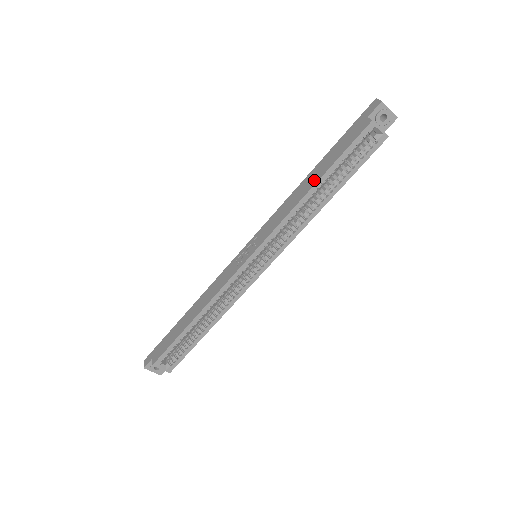
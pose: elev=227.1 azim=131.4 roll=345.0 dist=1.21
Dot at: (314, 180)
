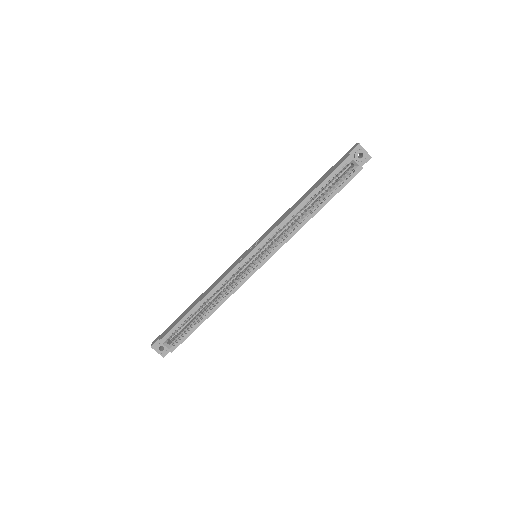
Dot at: (306, 196)
